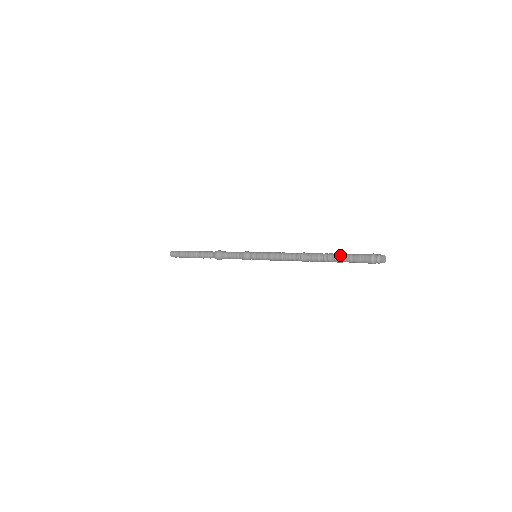
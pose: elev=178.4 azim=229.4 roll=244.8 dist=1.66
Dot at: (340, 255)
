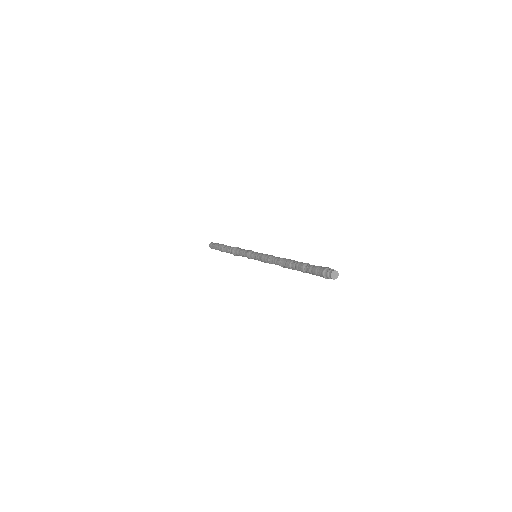
Dot at: (303, 269)
